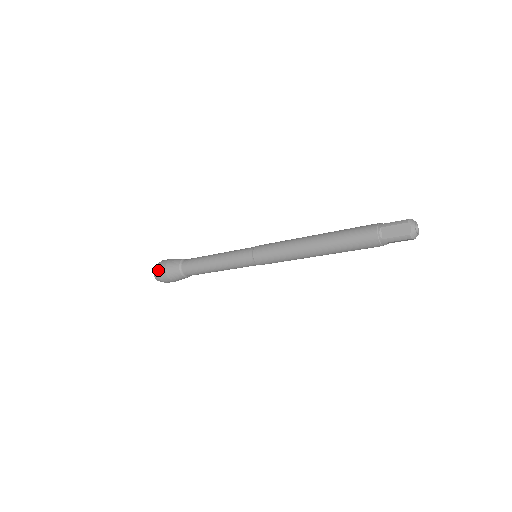
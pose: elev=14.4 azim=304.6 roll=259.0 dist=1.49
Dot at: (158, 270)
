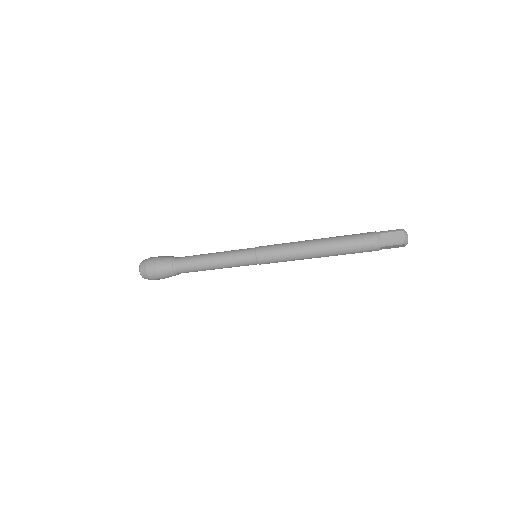
Dot at: (147, 265)
